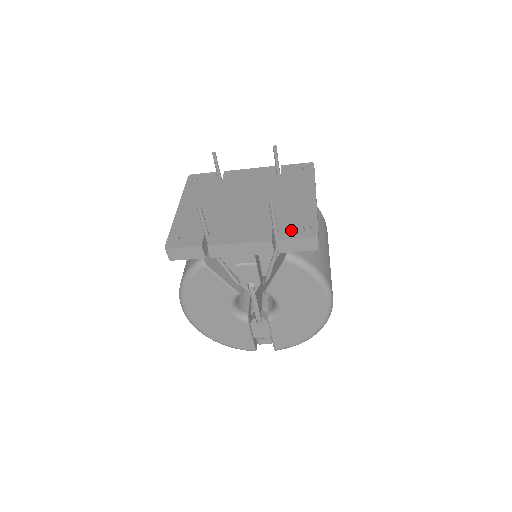
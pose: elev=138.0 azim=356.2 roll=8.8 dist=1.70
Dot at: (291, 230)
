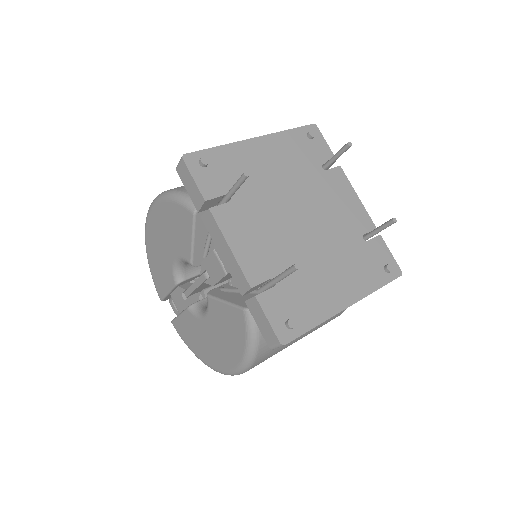
Dot at: (279, 304)
